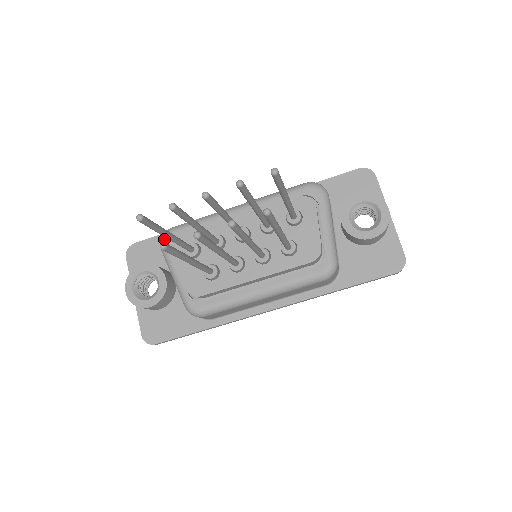
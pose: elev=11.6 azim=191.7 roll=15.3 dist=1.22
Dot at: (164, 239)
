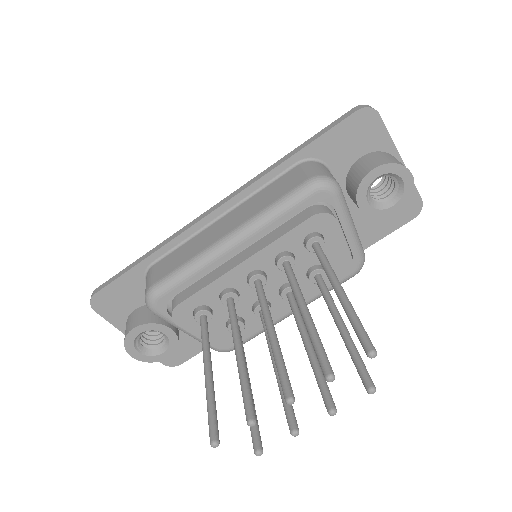
Dot at: (153, 307)
